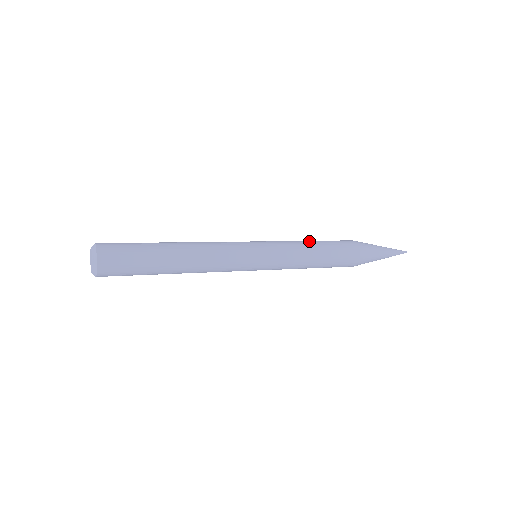
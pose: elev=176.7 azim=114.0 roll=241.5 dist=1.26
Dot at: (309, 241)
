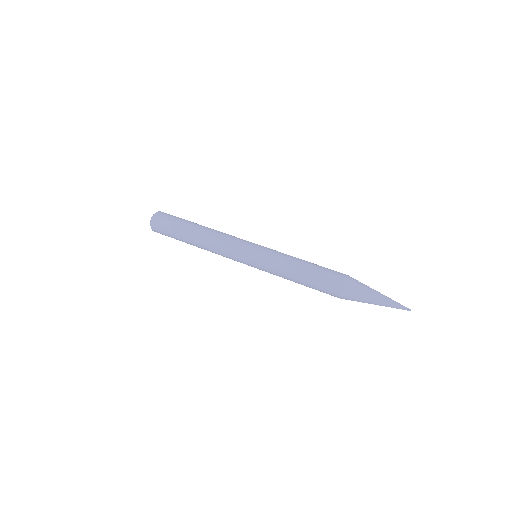
Dot at: (297, 270)
